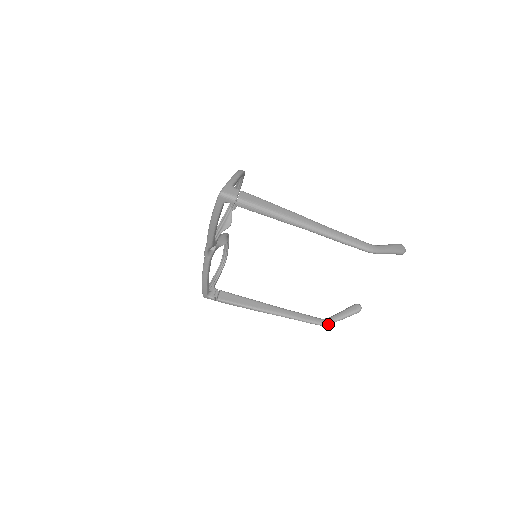
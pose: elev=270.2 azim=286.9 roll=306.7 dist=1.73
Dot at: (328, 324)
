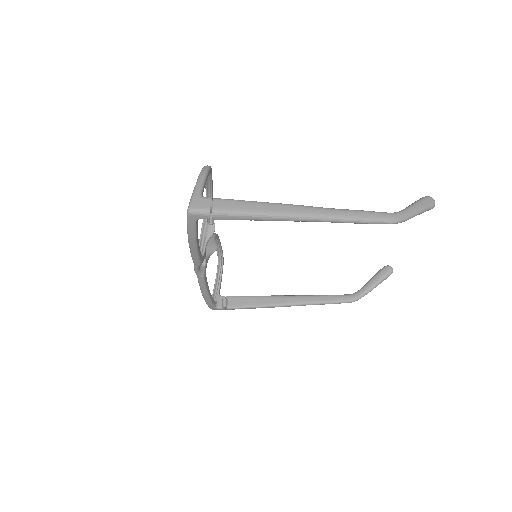
Dot at: (360, 298)
